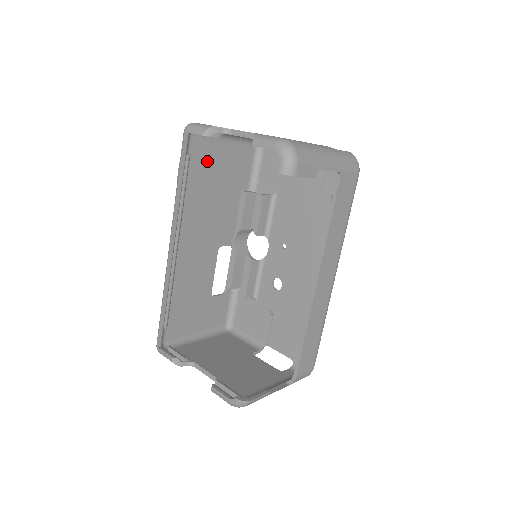
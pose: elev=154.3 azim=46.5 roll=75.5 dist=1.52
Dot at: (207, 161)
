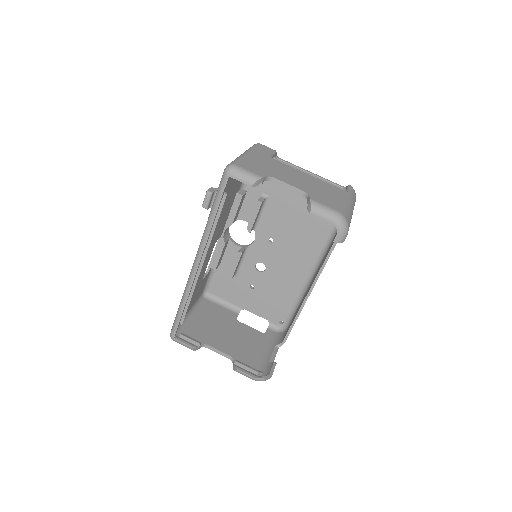
Dot at: (228, 185)
